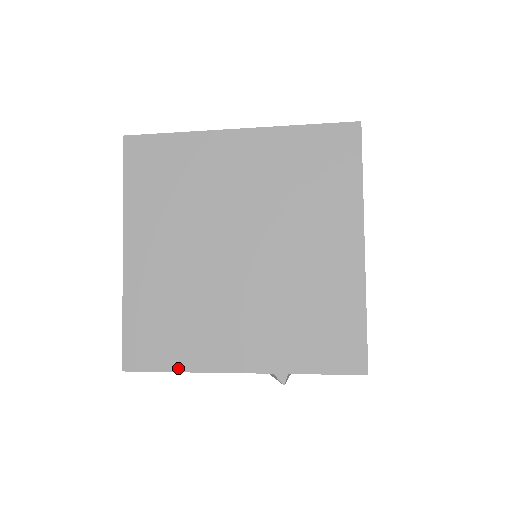
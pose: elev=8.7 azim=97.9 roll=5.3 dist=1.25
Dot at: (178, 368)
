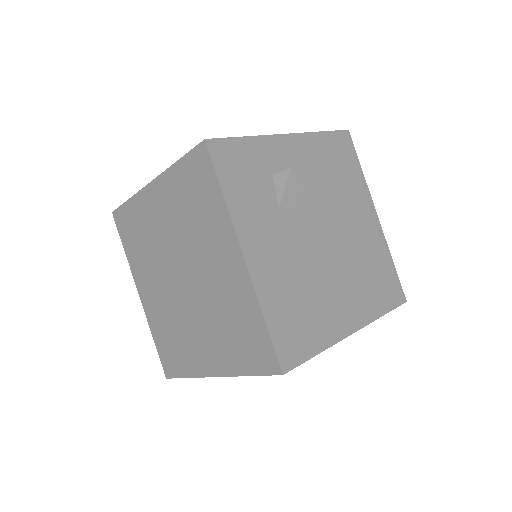
Dot at: occluded
